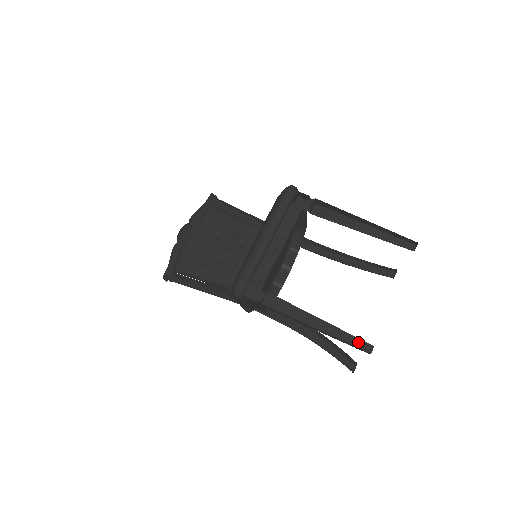
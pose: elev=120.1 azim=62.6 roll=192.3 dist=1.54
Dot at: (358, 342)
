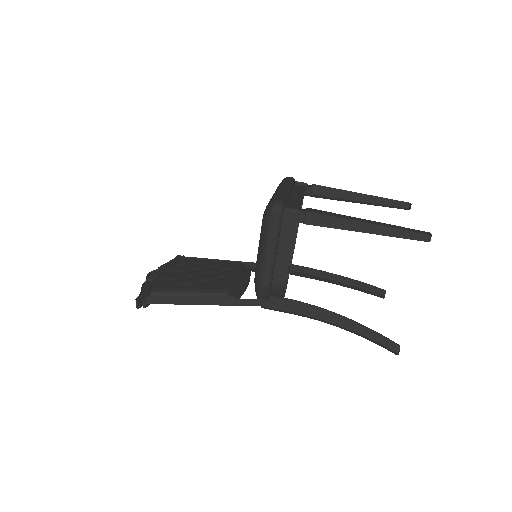
Dot at: (414, 230)
